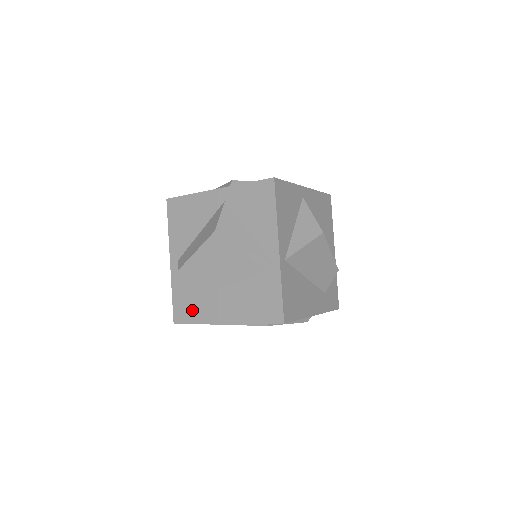
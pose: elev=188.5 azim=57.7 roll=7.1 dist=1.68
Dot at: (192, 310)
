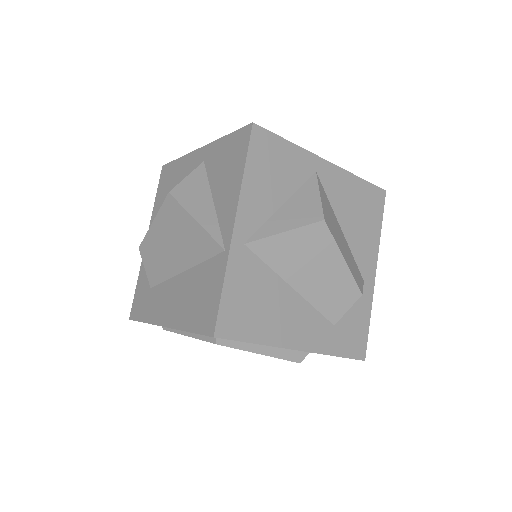
Dot at: (145, 304)
